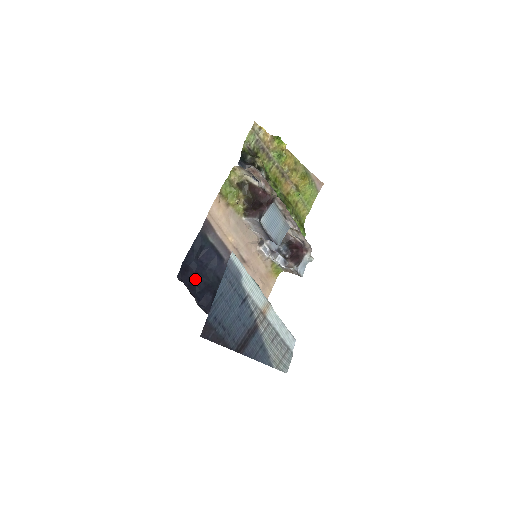
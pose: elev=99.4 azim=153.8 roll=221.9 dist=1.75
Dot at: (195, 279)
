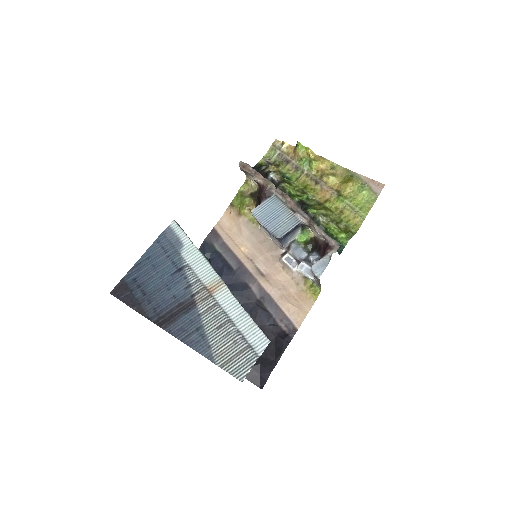
Dot at: occluded
